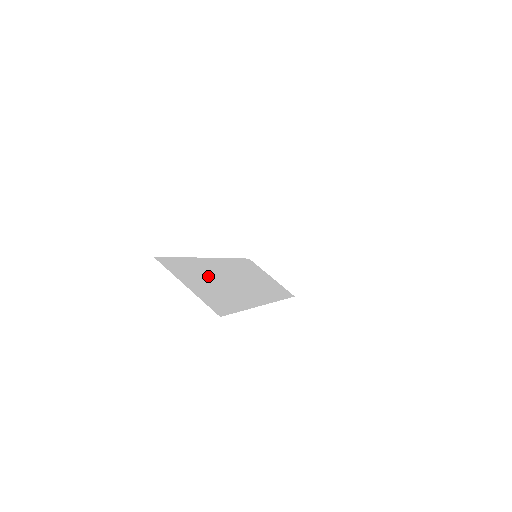
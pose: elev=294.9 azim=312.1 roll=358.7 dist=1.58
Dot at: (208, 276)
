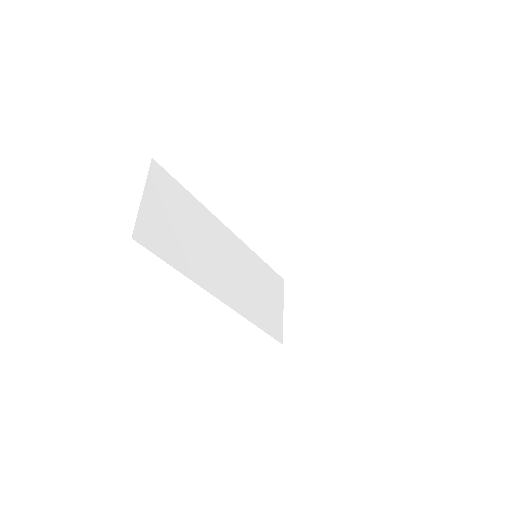
Dot at: (191, 224)
